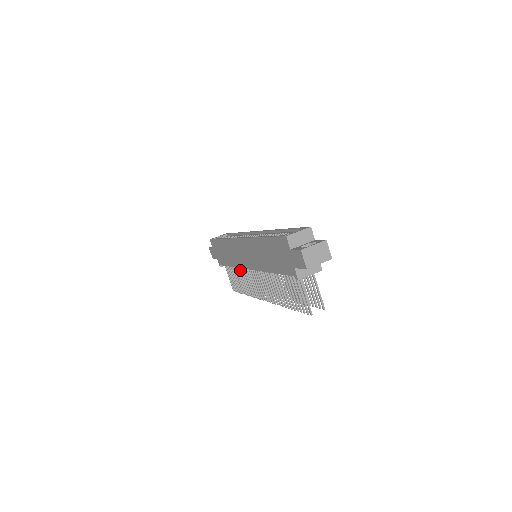
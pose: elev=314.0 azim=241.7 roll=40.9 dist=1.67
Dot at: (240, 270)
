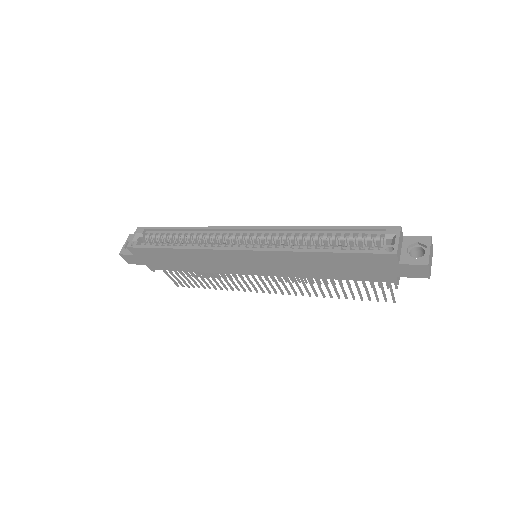
Dot at: occluded
